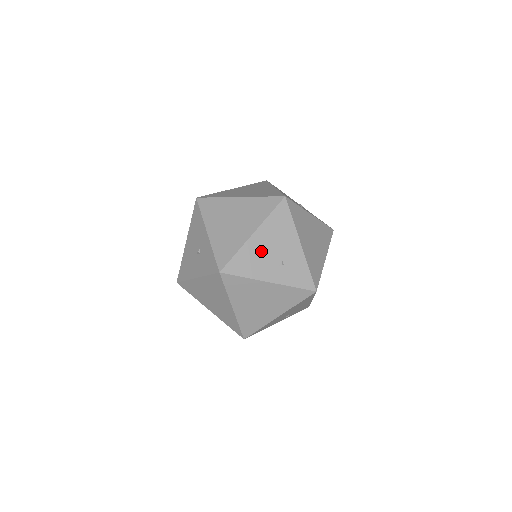
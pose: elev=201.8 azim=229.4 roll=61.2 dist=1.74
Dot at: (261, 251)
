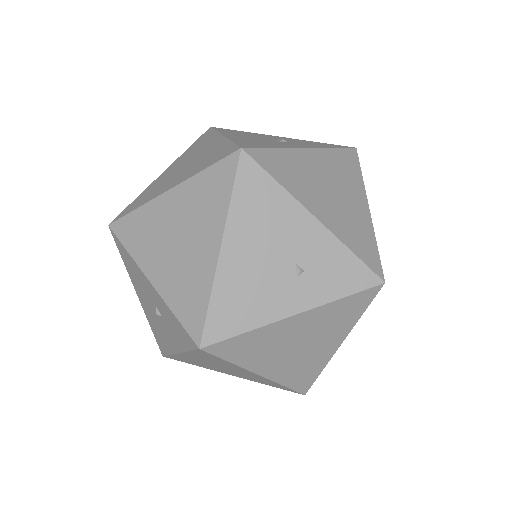
Dot at: (251, 270)
